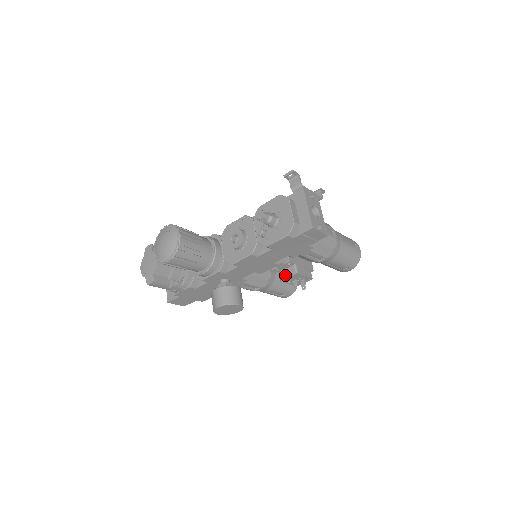
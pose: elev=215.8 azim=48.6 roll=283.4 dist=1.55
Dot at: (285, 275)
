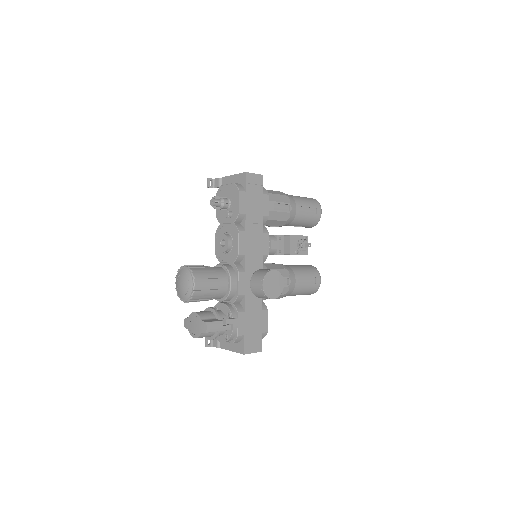
Dot at: (287, 248)
